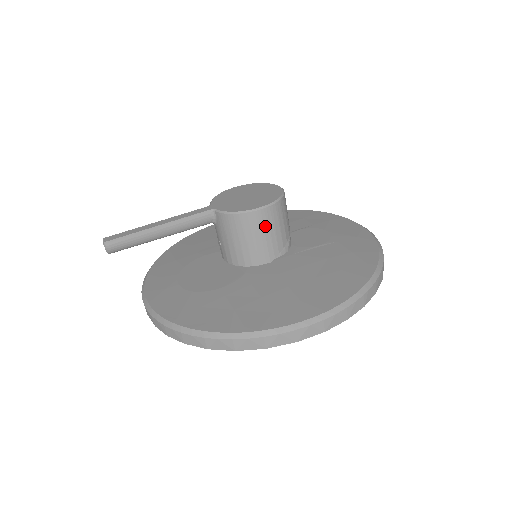
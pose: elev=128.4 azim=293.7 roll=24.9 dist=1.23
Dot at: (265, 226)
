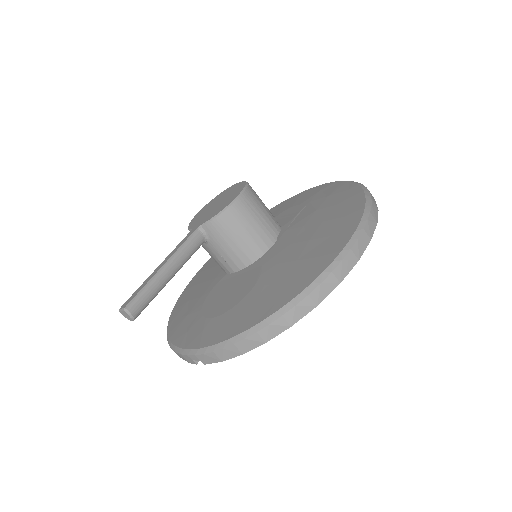
Dot at: (252, 209)
